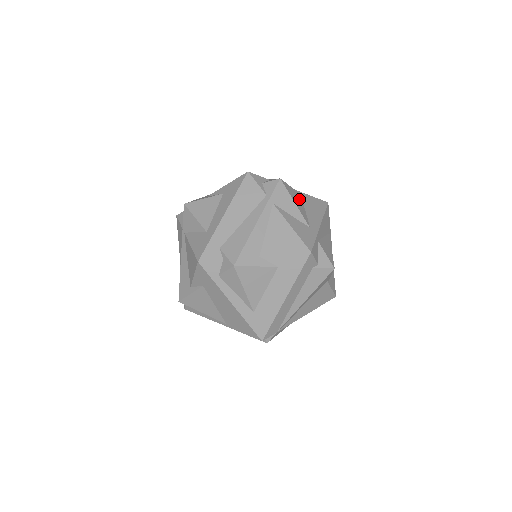
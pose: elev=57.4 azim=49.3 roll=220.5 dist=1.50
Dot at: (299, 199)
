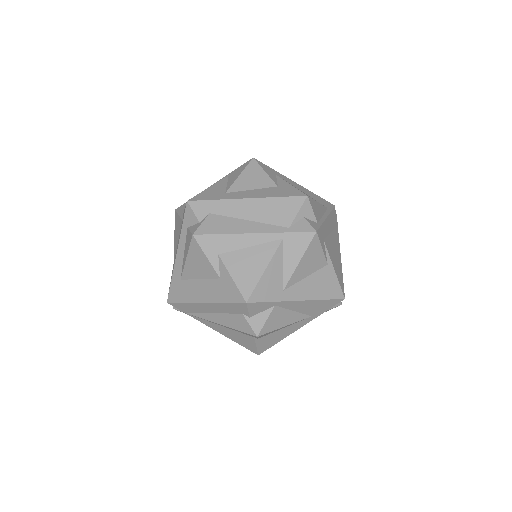
Dot at: (316, 264)
